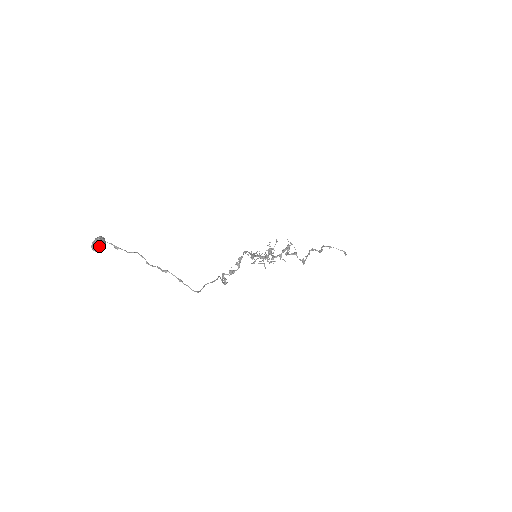
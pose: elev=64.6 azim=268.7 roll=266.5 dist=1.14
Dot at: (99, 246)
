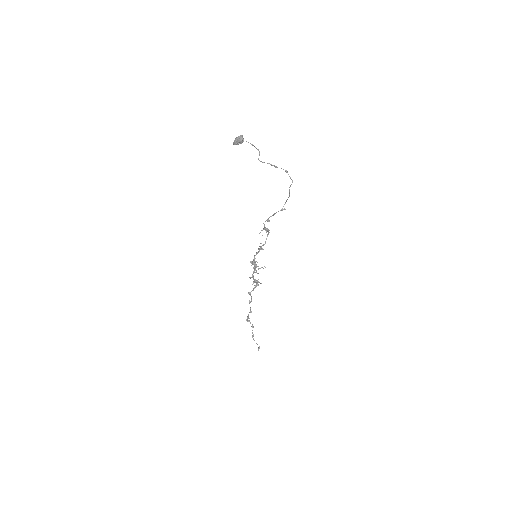
Dot at: (243, 138)
